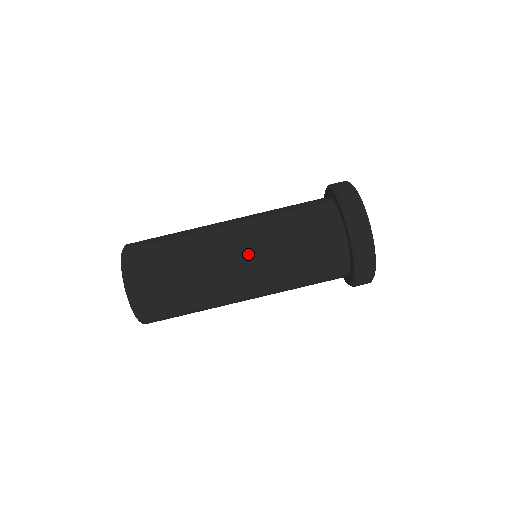
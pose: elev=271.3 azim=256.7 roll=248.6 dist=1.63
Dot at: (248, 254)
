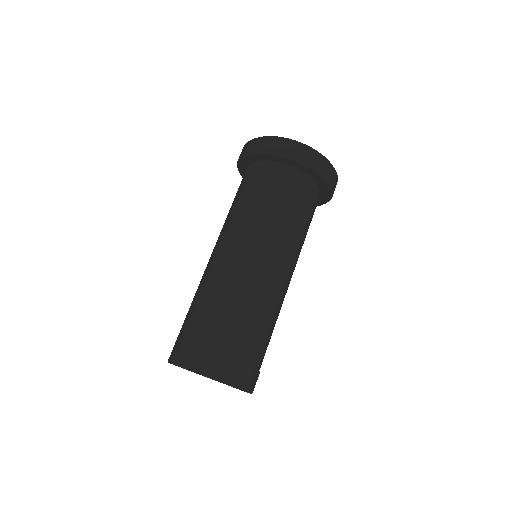
Dot at: (235, 244)
